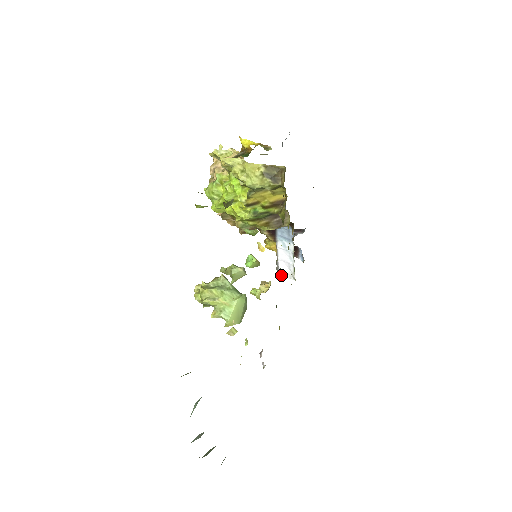
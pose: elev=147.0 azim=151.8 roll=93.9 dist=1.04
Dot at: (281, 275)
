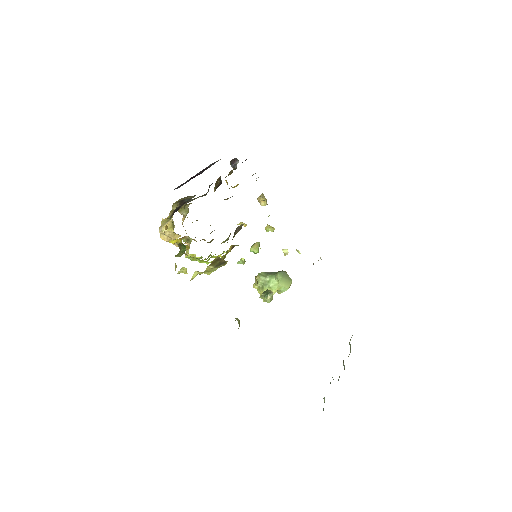
Dot at: occluded
